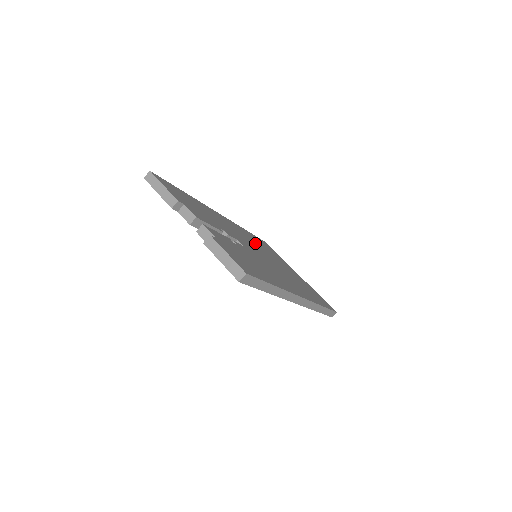
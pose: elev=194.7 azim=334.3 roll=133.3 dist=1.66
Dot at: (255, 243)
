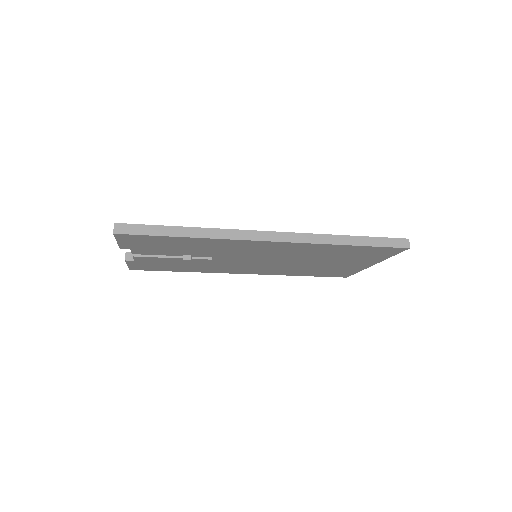
Dot at: occluded
